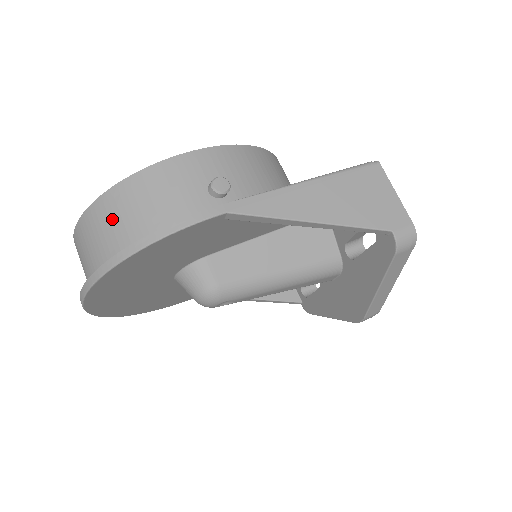
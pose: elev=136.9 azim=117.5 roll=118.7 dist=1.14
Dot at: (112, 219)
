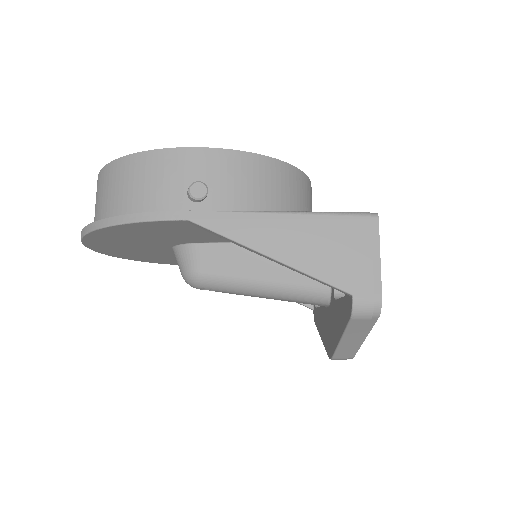
Dot at: (110, 187)
